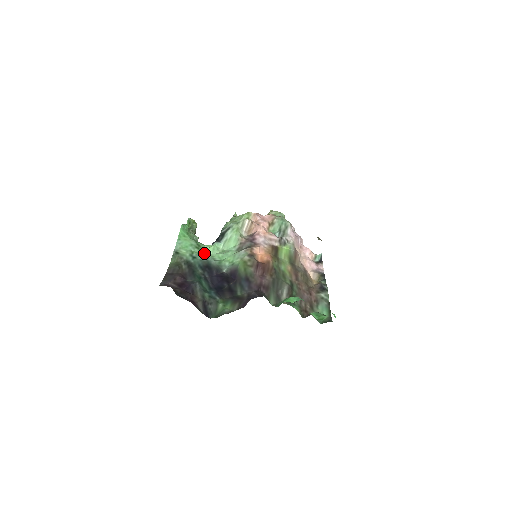
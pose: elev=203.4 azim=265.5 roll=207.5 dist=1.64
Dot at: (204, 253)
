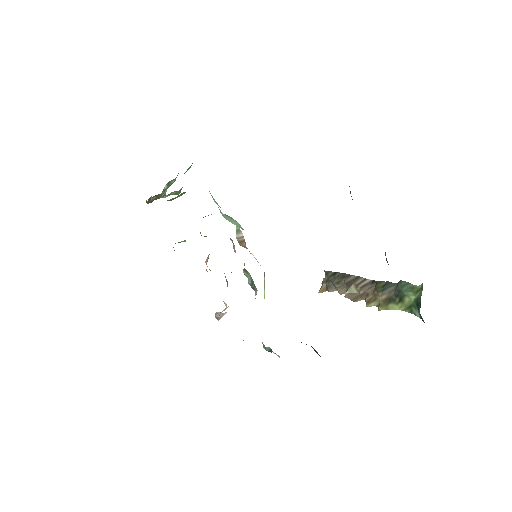
Dot at: occluded
